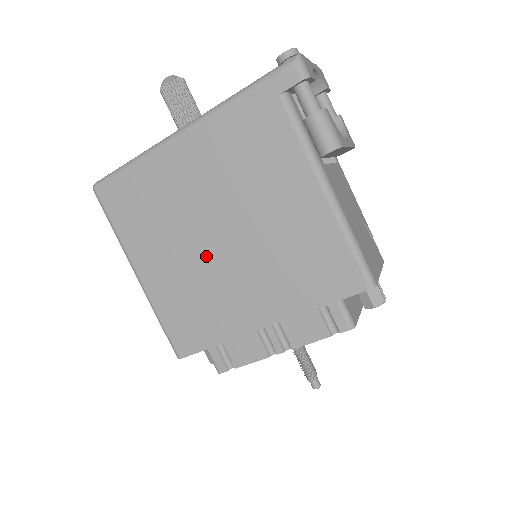
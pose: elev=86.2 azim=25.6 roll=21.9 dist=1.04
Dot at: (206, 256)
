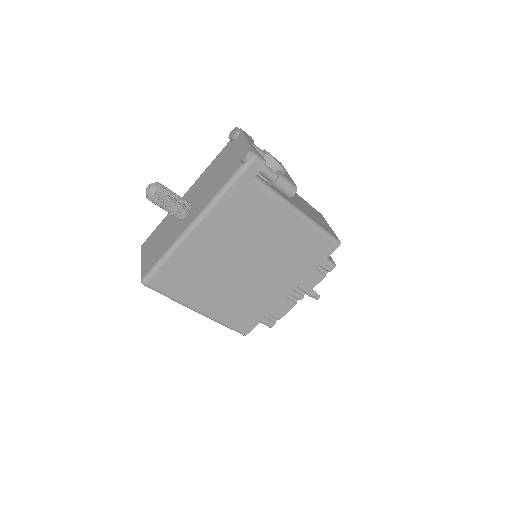
Dot at: (241, 279)
